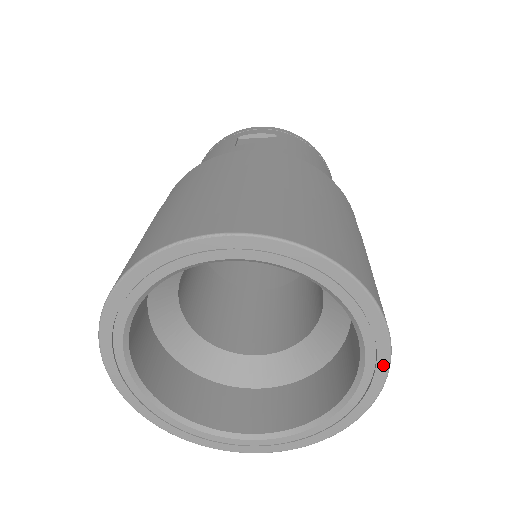
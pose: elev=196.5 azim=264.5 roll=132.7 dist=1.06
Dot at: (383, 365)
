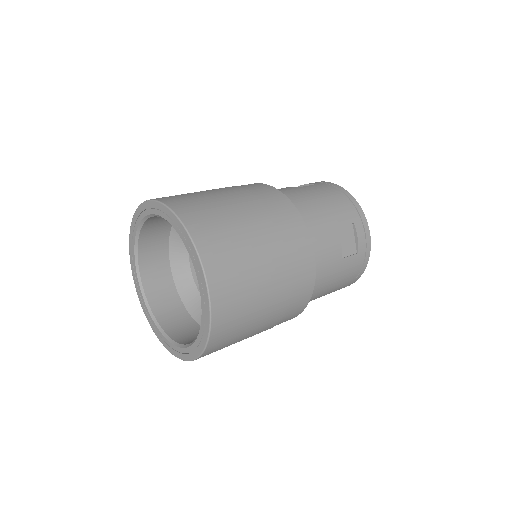
Dot at: (205, 290)
